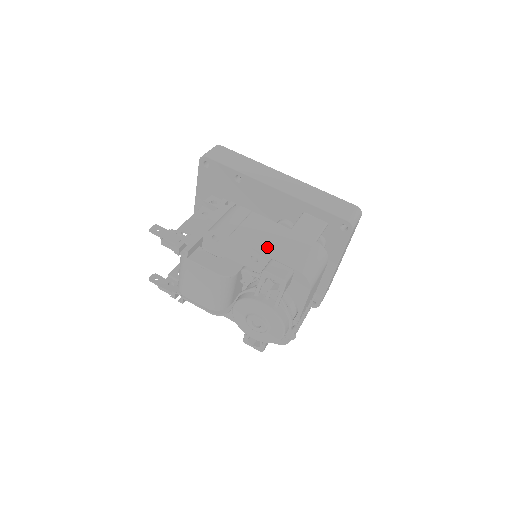
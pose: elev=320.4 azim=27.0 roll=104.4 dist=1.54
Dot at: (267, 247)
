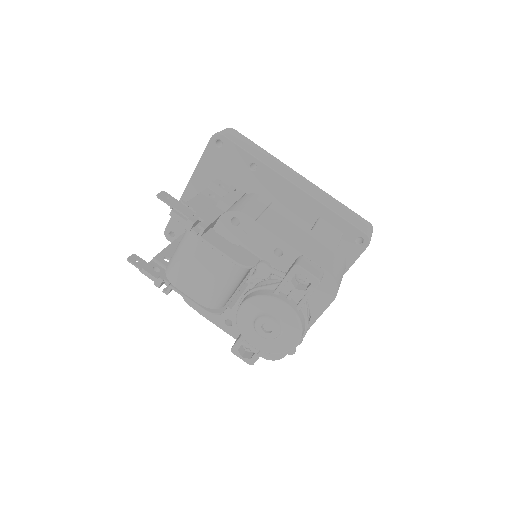
Dot at: (295, 241)
